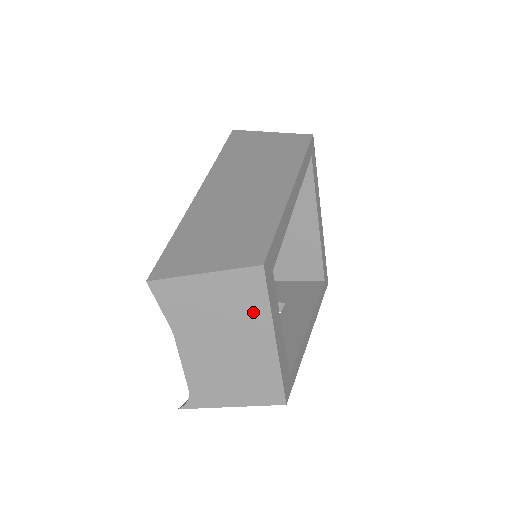
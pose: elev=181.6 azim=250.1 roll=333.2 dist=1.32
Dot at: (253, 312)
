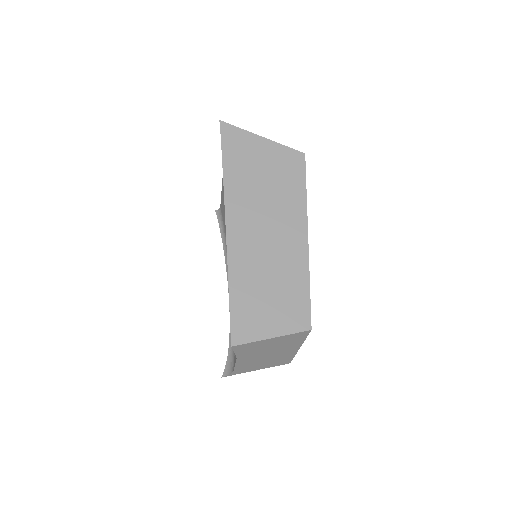
Dot at: (293, 343)
